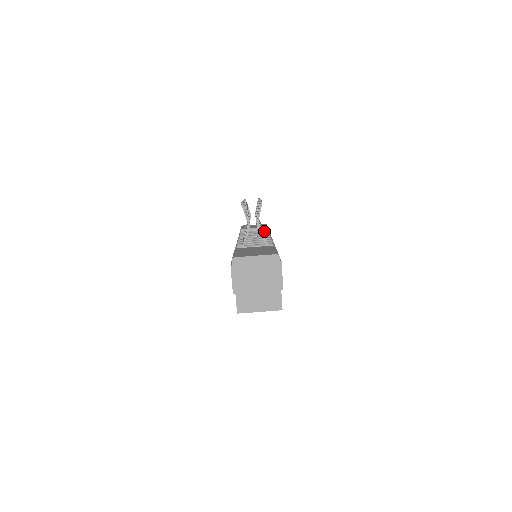
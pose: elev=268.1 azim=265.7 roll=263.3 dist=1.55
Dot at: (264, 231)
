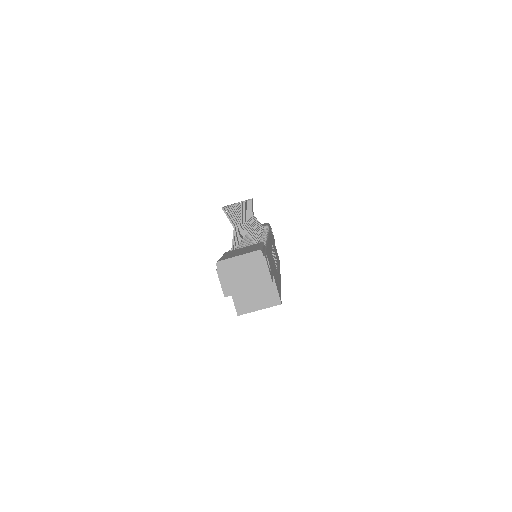
Dot at: (263, 230)
